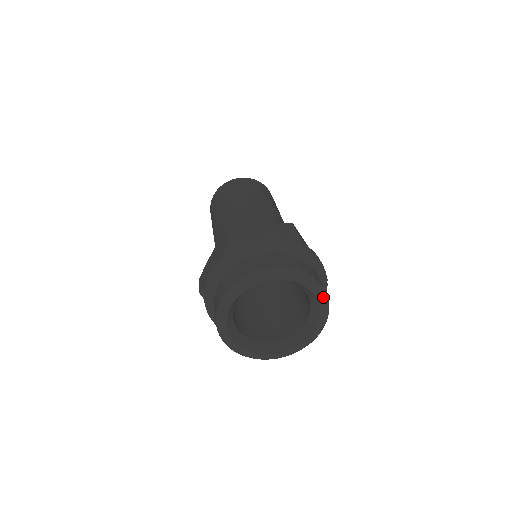
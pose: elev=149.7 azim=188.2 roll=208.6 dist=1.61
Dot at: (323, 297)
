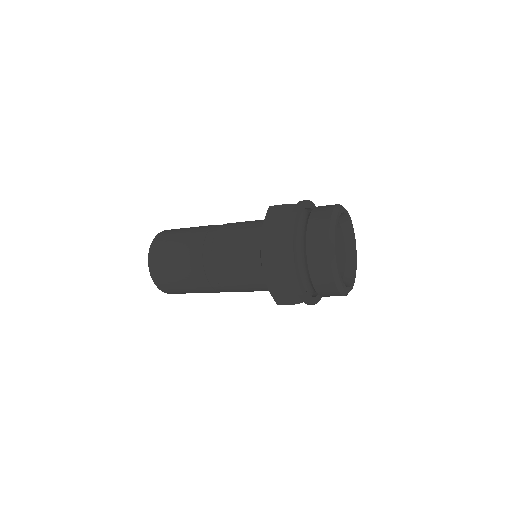
Dot at: occluded
